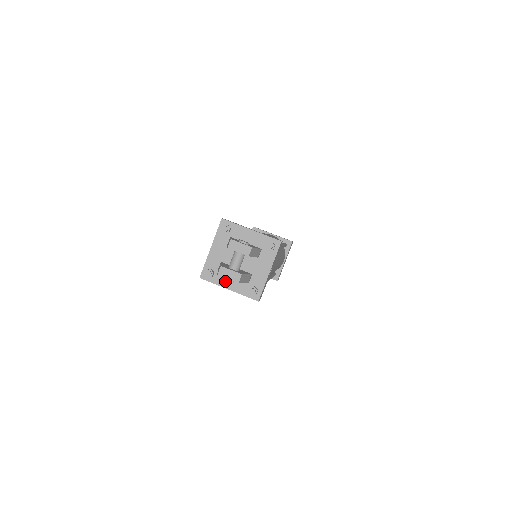
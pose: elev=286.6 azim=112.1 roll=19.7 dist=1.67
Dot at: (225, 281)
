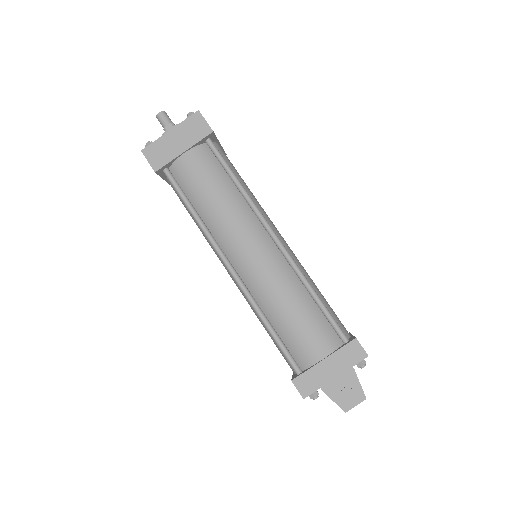
Dot at: occluded
